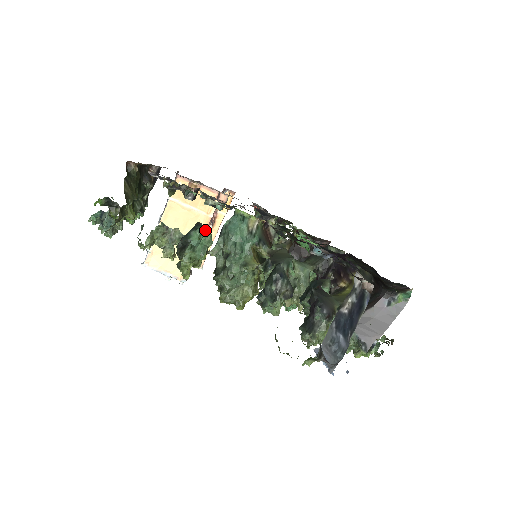
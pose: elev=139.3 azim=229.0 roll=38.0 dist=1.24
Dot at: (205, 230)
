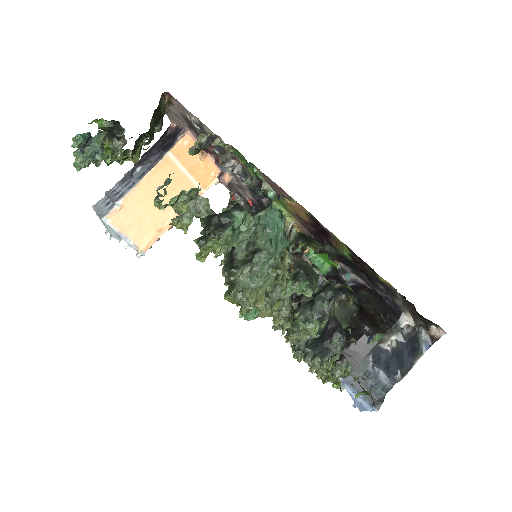
Dot at: (250, 215)
